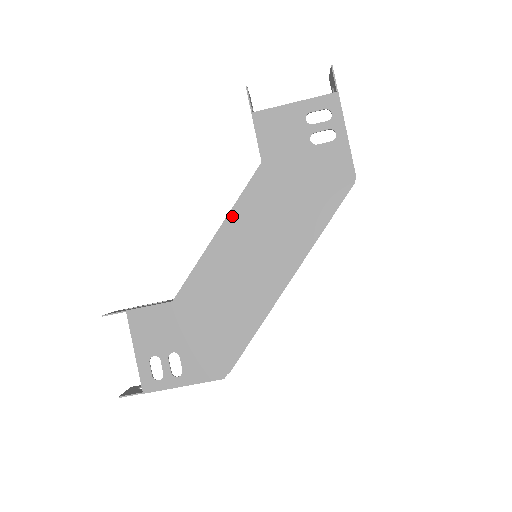
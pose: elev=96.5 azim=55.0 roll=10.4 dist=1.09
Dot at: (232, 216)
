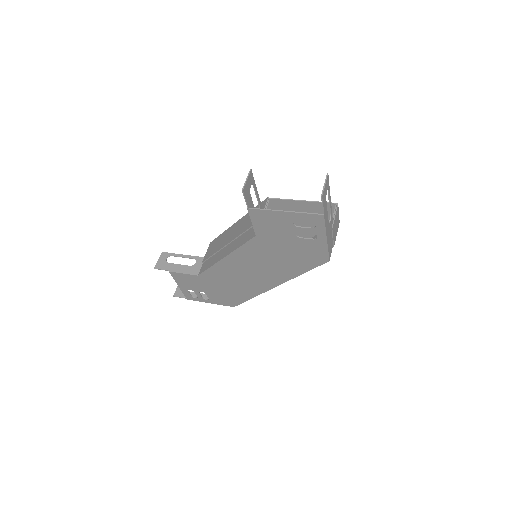
Dot at: (234, 254)
